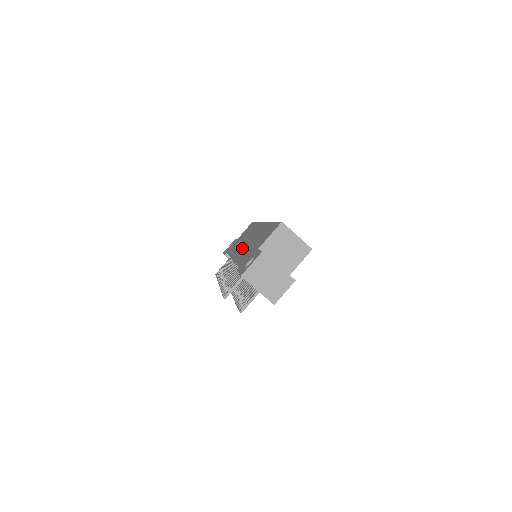
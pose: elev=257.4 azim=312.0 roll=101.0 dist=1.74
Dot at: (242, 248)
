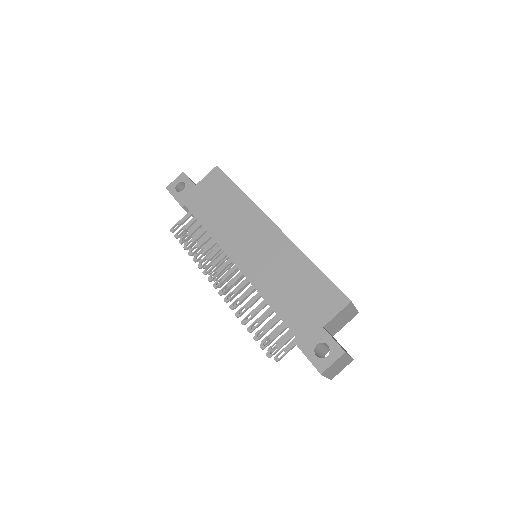
Dot at: (253, 260)
